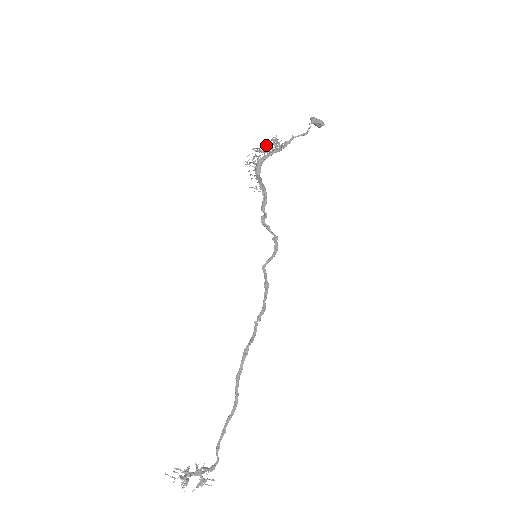
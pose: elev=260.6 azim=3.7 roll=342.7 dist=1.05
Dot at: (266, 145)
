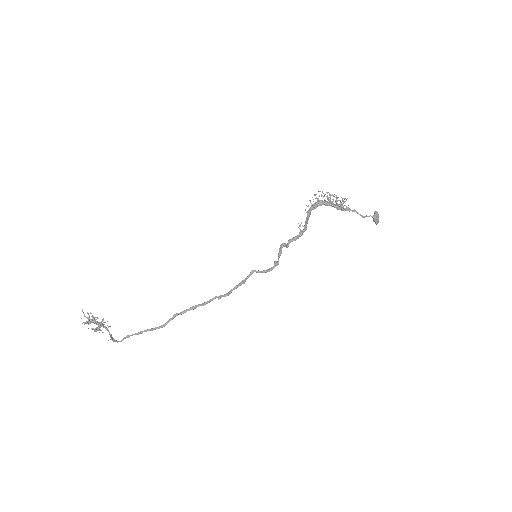
Dot at: (336, 200)
